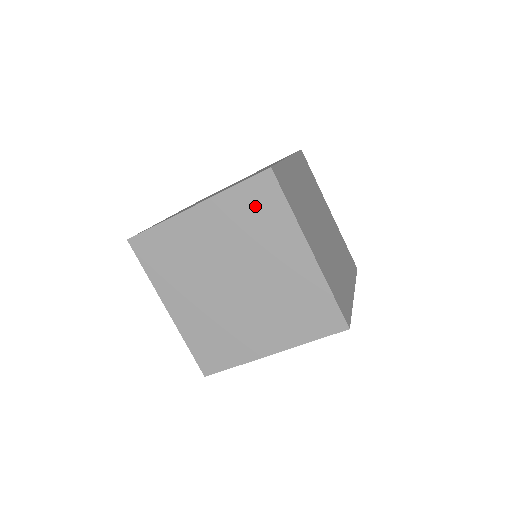
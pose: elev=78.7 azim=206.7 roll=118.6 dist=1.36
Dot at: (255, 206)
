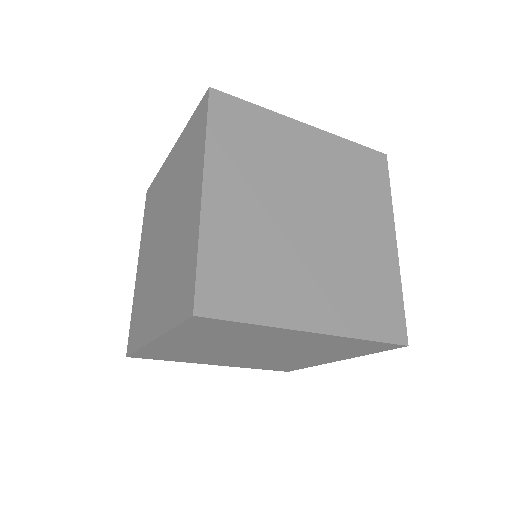
Dot at: (213, 331)
